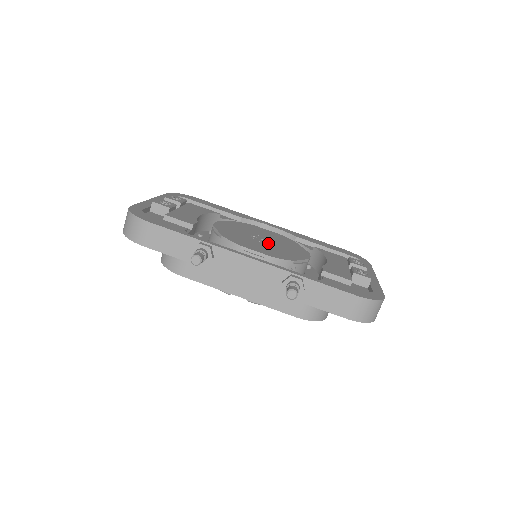
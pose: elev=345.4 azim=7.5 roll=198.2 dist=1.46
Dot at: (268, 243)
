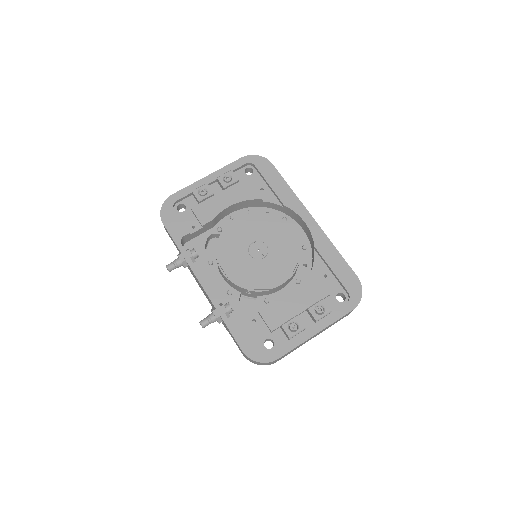
Dot at: (256, 257)
